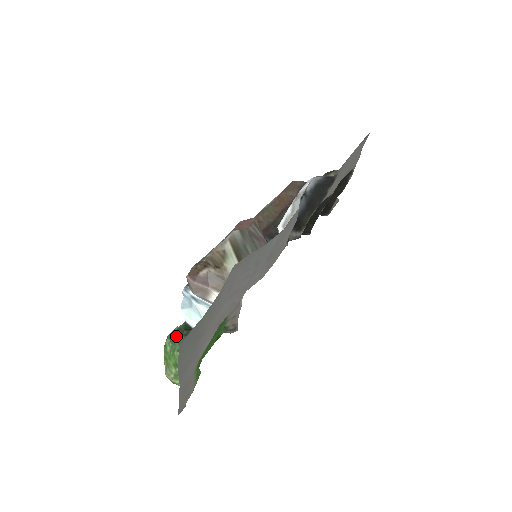
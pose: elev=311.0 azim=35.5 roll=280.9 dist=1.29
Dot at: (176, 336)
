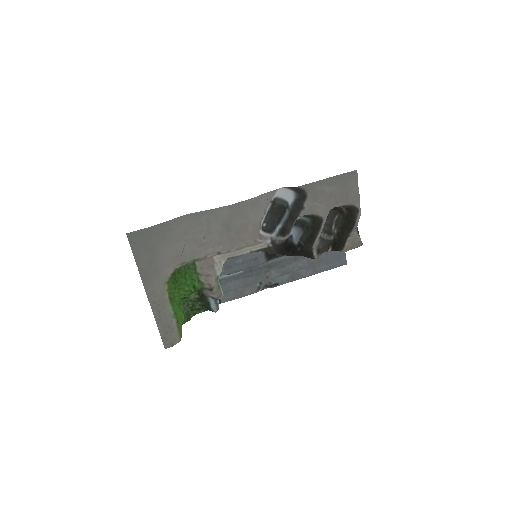
Dot at: (191, 302)
